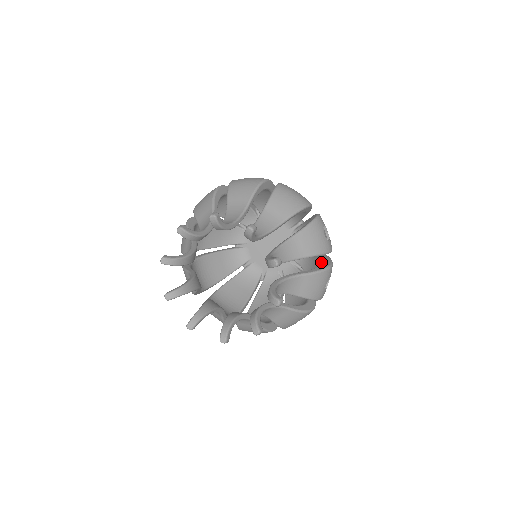
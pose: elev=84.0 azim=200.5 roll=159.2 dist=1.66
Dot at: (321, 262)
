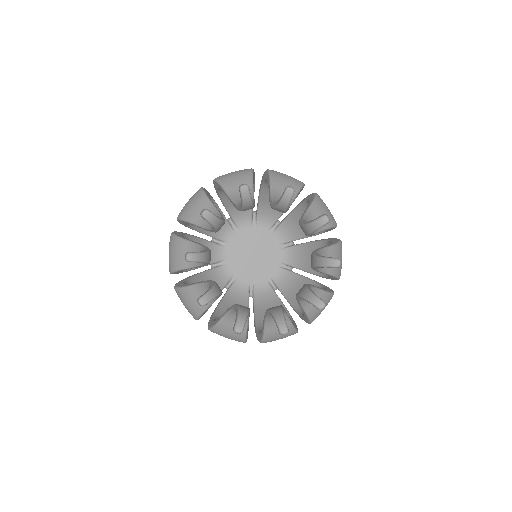
Dot at: (304, 206)
